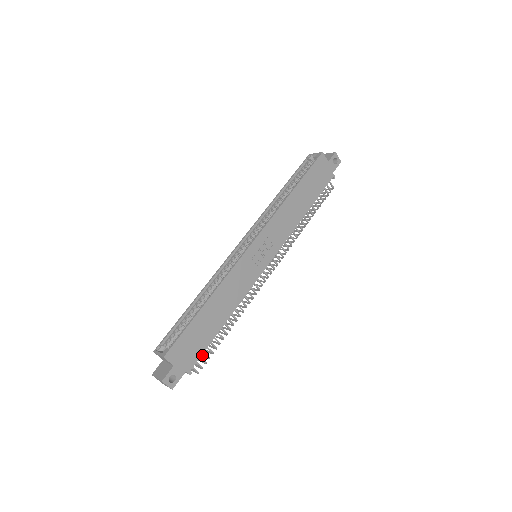
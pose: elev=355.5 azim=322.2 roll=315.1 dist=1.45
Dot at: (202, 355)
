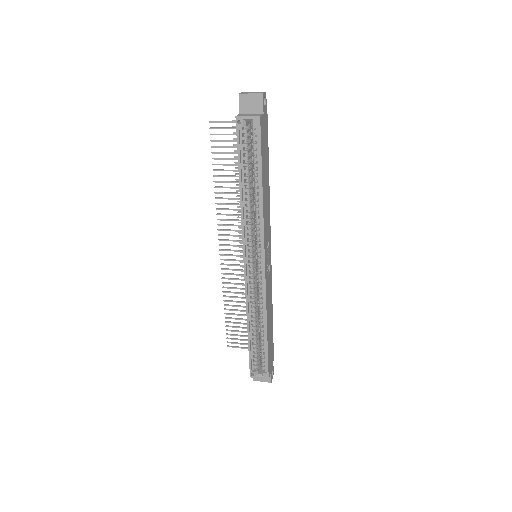
Dot at: occluded
